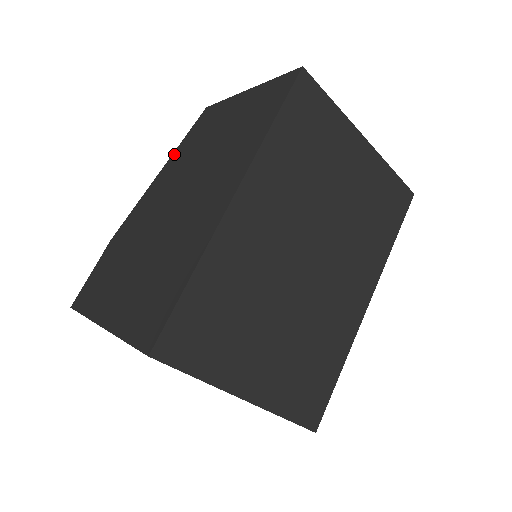
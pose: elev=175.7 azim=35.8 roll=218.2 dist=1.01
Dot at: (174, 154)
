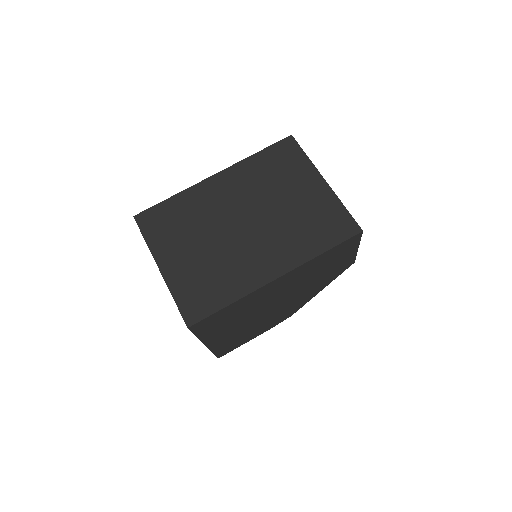
Dot at: occluded
